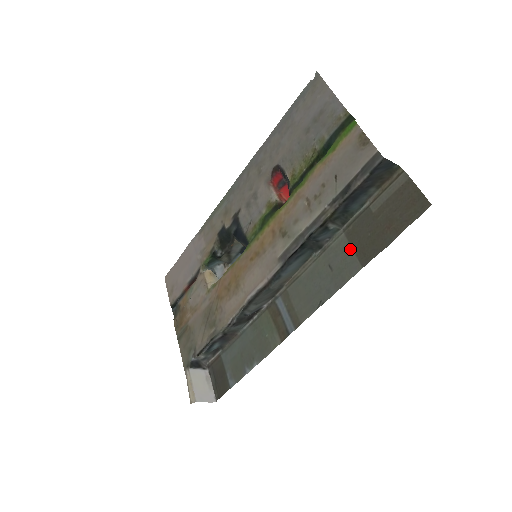
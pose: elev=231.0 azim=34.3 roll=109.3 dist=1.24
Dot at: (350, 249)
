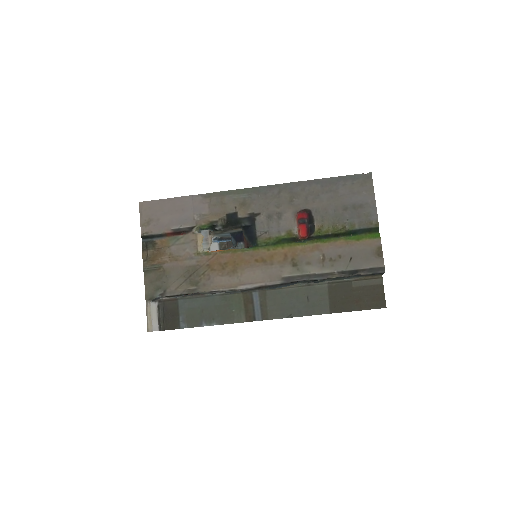
Dot at: (327, 297)
